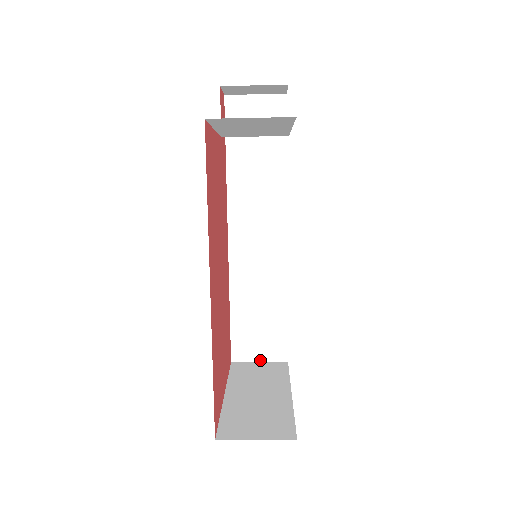
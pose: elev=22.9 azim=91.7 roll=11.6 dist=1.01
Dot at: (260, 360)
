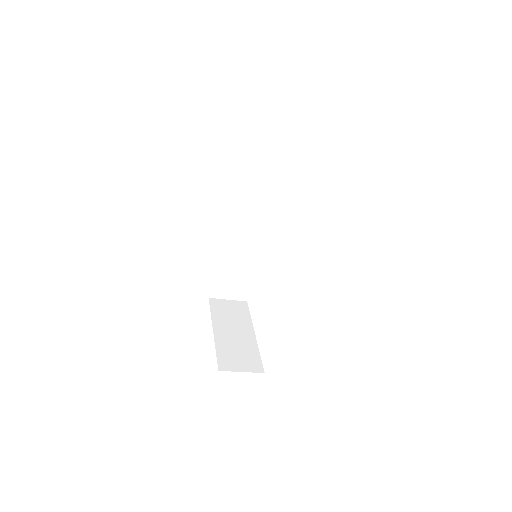
Dot at: (229, 299)
